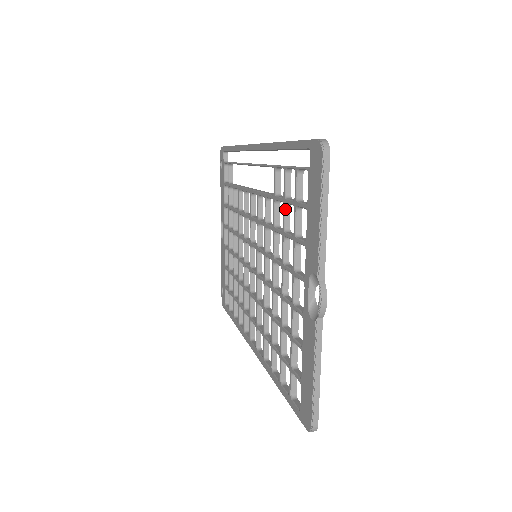
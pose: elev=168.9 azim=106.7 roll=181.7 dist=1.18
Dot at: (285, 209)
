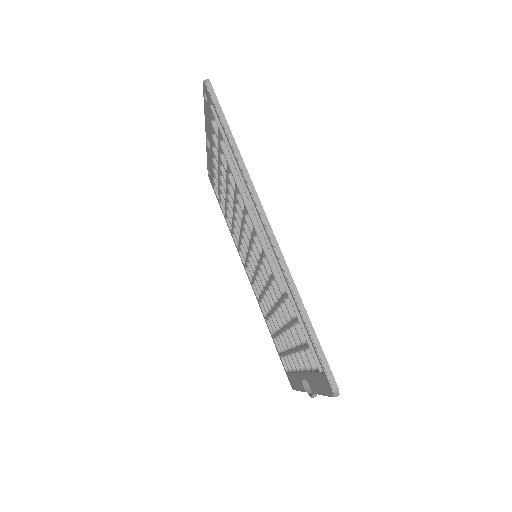
Dot at: occluded
